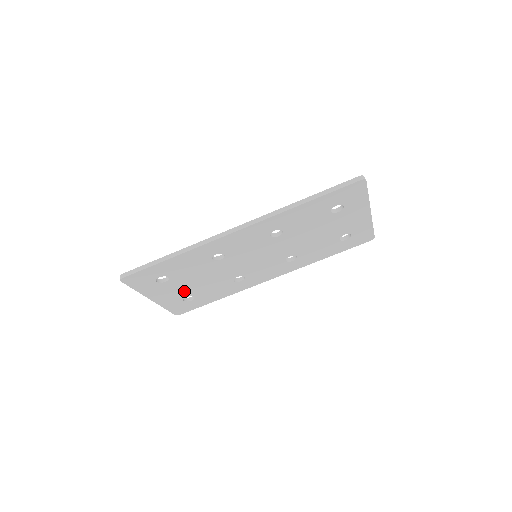
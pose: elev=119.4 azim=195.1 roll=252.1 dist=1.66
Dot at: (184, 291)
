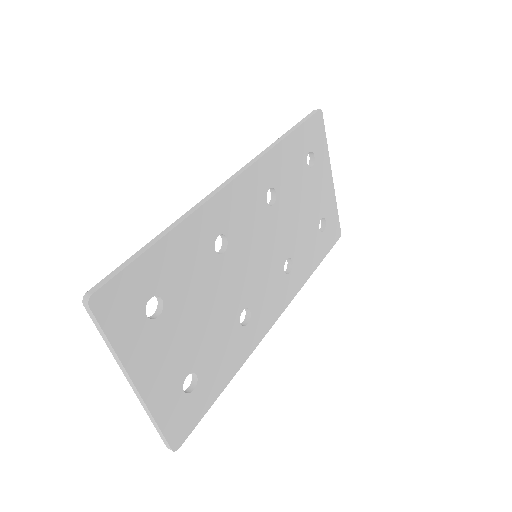
Dot at: (183, 354)
